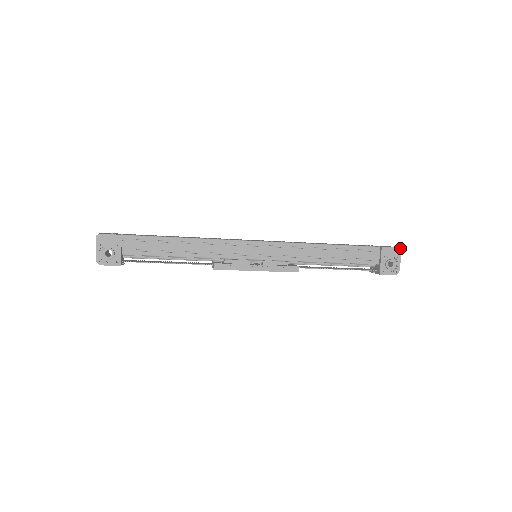
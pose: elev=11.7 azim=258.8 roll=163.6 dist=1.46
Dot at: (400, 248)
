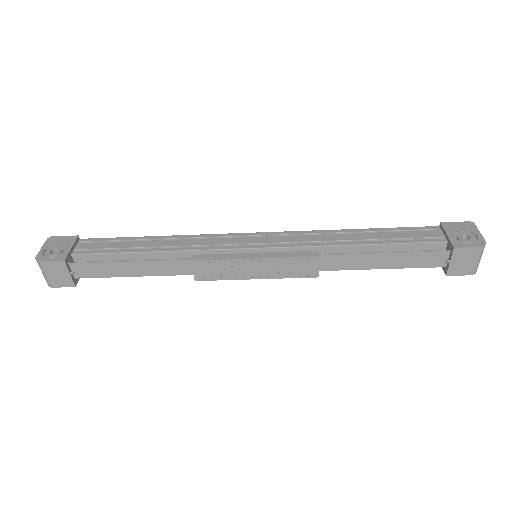
Dot at: (470, 222)
